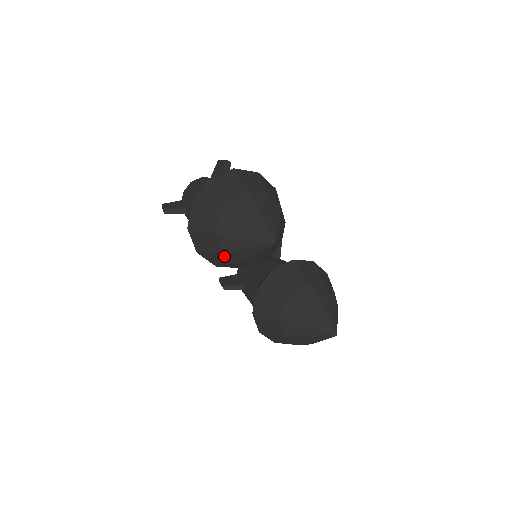
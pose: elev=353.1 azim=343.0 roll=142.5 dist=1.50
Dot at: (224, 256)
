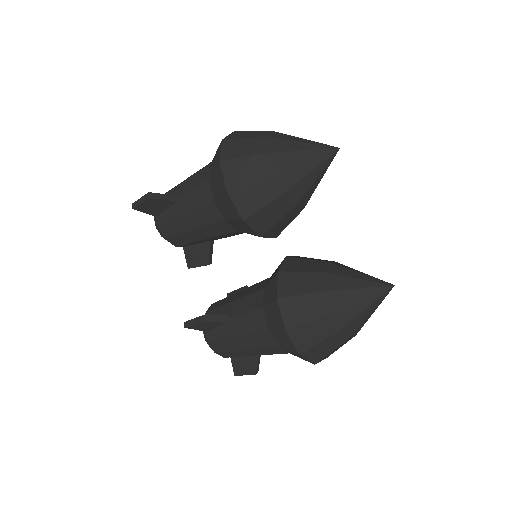
Dot at: (271, 182)
